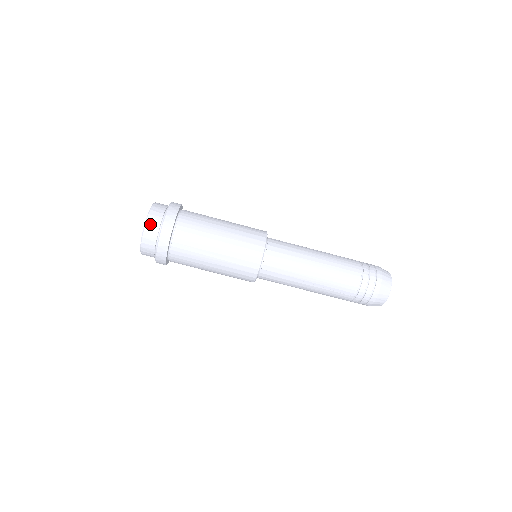
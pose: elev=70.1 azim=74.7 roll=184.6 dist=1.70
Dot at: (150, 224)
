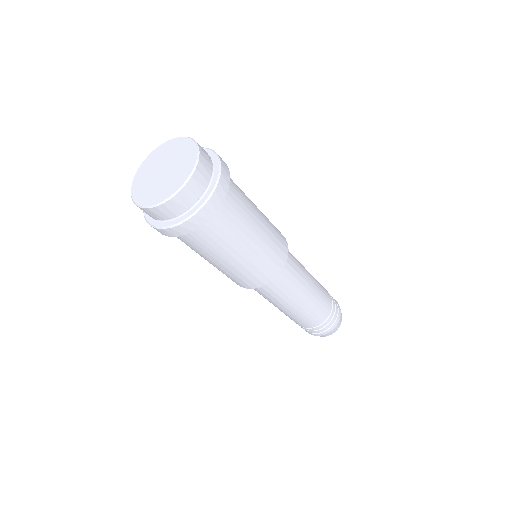
Dot at: (201, 169)
